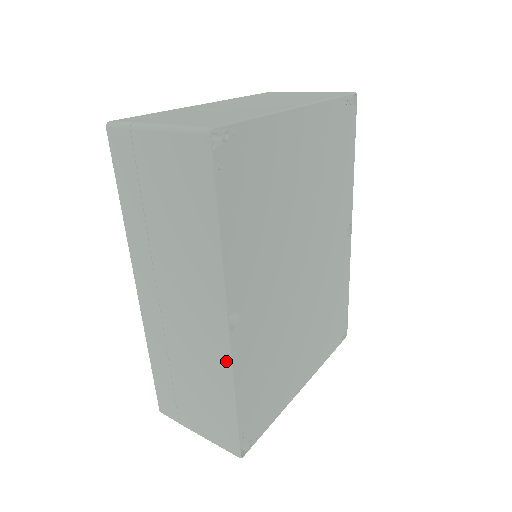
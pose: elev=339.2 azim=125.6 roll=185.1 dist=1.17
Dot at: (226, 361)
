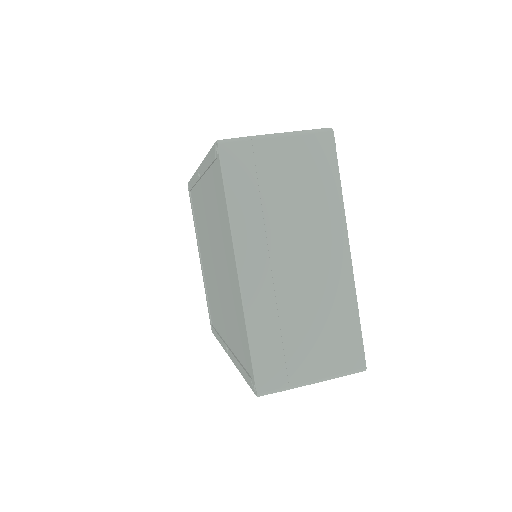
Dot at: occluded
